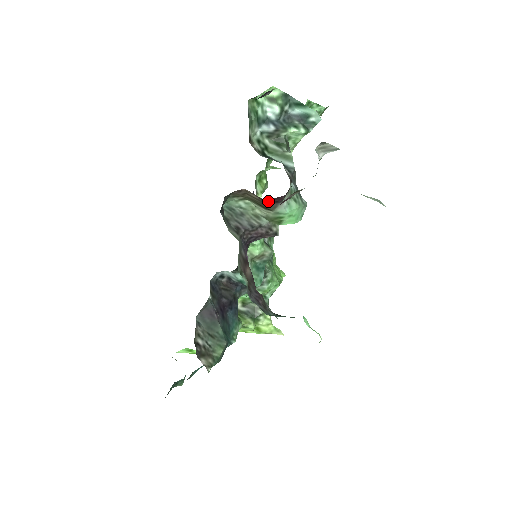
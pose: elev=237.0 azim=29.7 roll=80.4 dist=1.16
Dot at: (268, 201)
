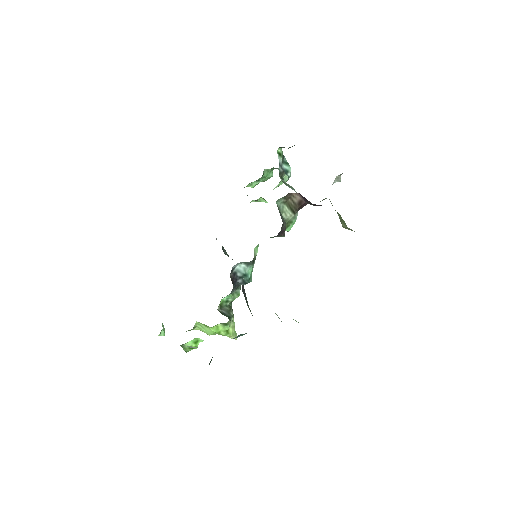
Dot at: (303, 204)
